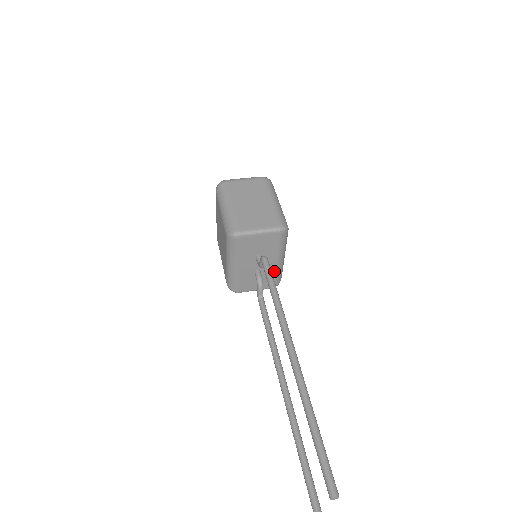
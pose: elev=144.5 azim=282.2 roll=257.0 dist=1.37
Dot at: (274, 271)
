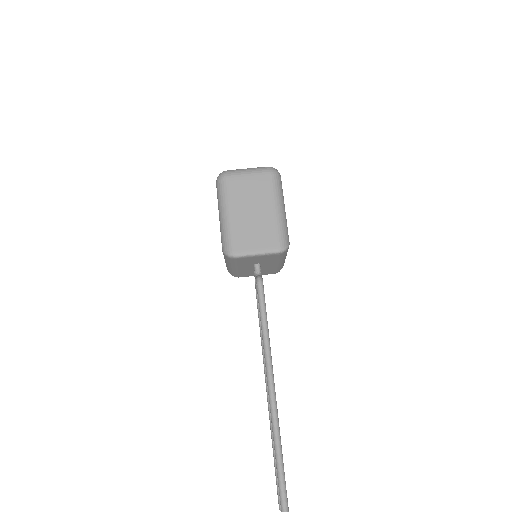
Dot at: (274, 268)
